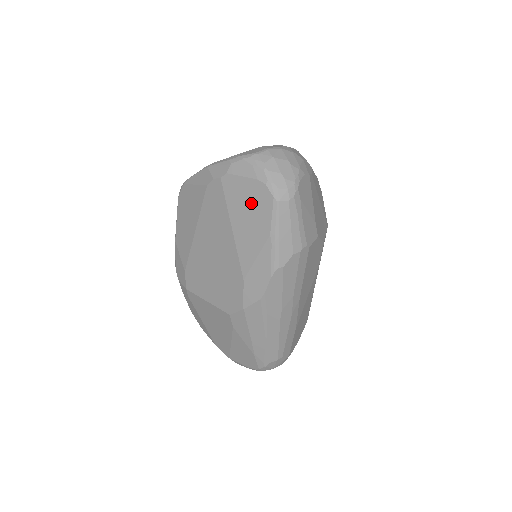
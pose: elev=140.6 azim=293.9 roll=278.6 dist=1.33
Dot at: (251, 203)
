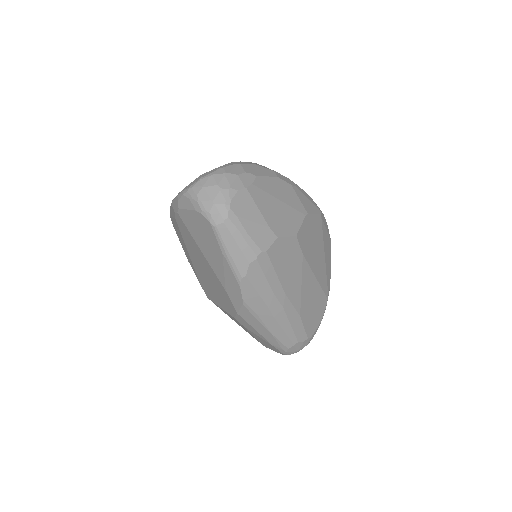
Dot at: (201, 230)
